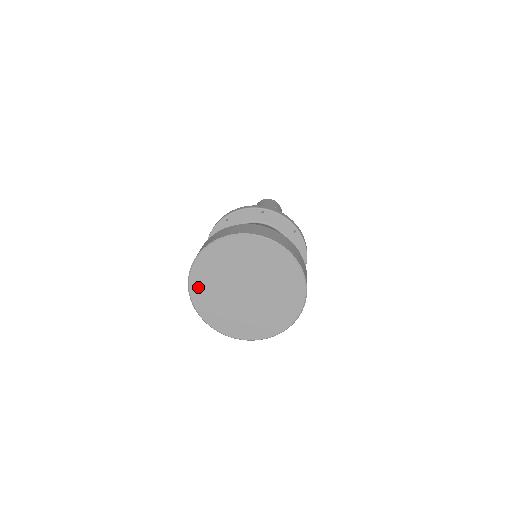
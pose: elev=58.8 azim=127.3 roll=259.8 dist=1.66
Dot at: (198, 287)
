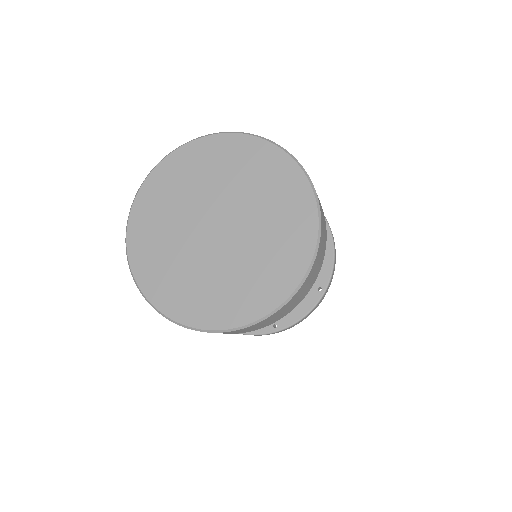
Dot at: (147, 203)
